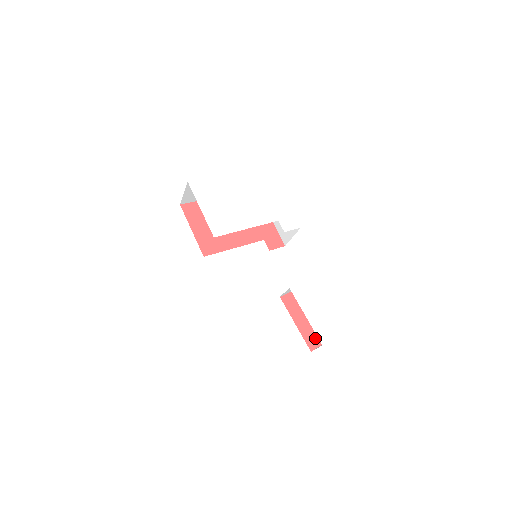
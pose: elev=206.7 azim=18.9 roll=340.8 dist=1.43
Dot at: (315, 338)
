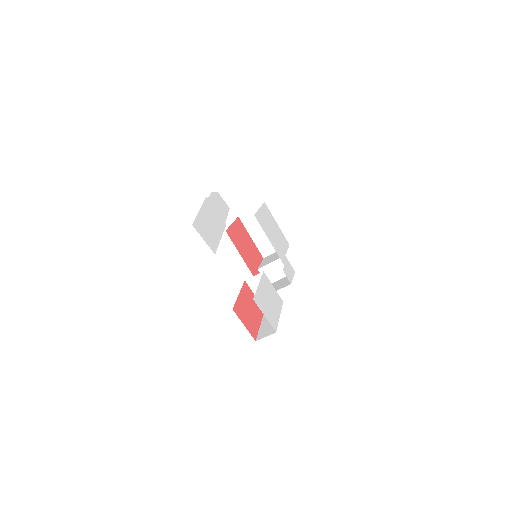
Dot at: (241, 313)
